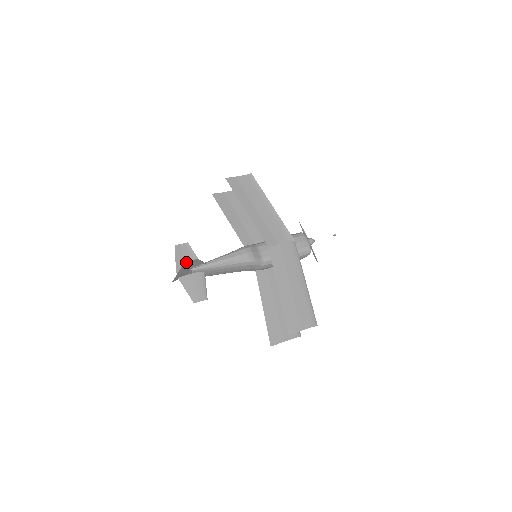
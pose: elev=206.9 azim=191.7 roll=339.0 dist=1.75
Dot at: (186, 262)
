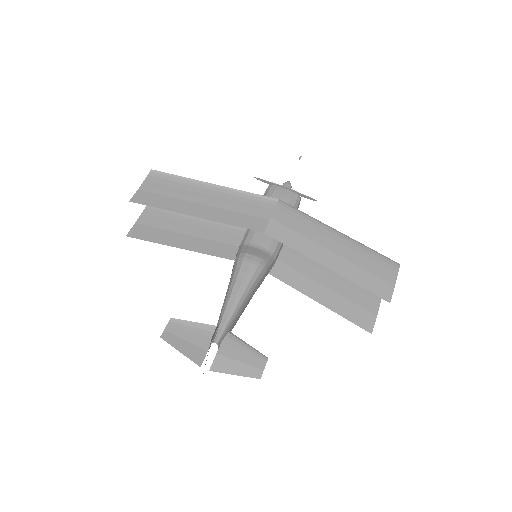
Dot at: occluded
